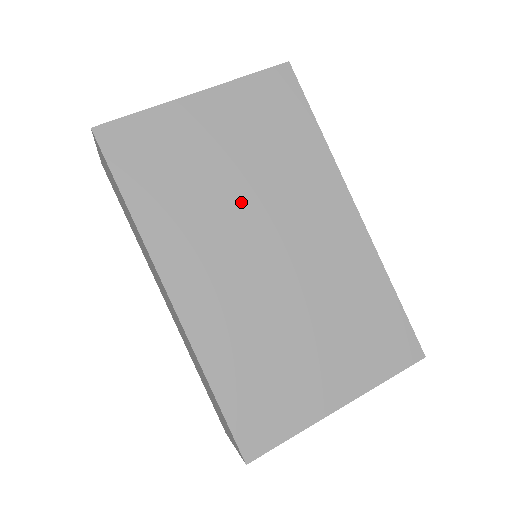
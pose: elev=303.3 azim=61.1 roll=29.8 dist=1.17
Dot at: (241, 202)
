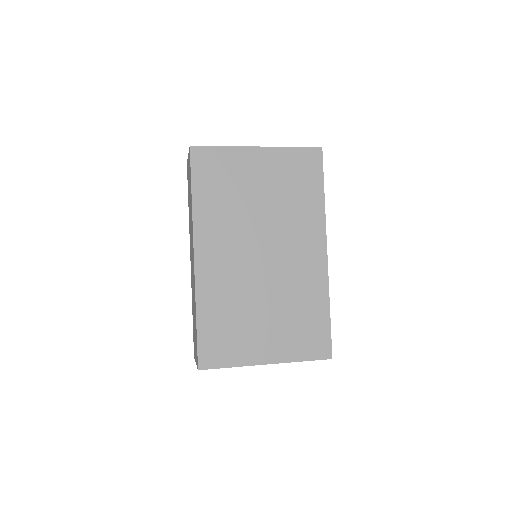
Dot at: (258, 220)
